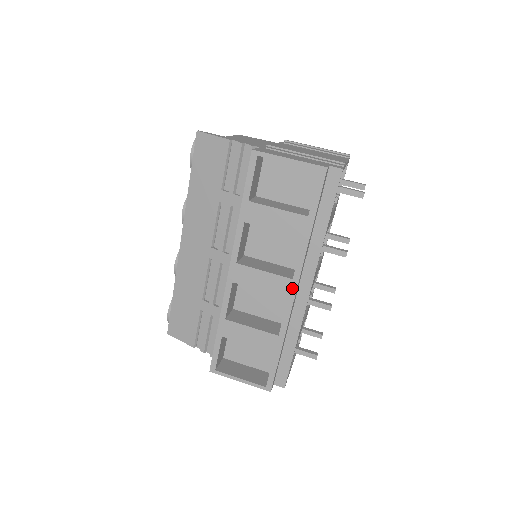
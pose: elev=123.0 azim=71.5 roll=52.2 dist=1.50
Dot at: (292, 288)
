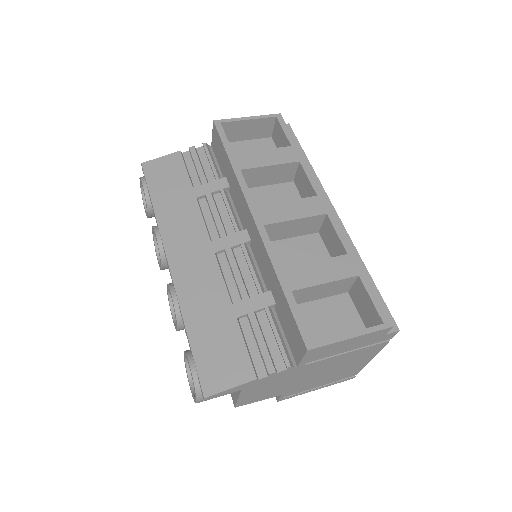
Dot at: (323, 203)
